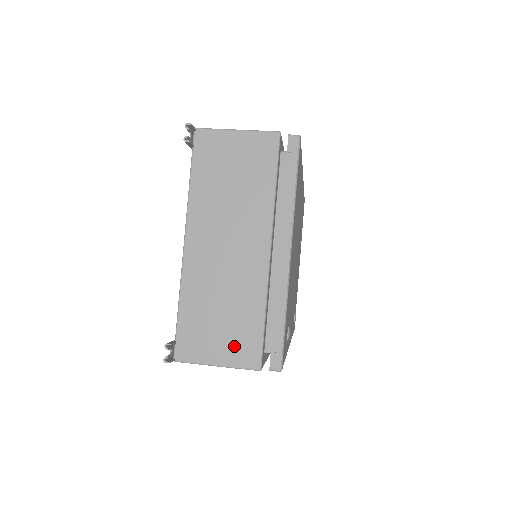
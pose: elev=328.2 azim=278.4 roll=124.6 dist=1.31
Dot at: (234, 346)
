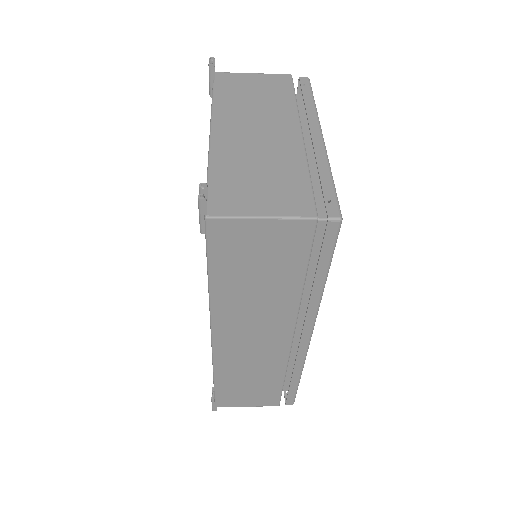
Dot at: (280, 199)
